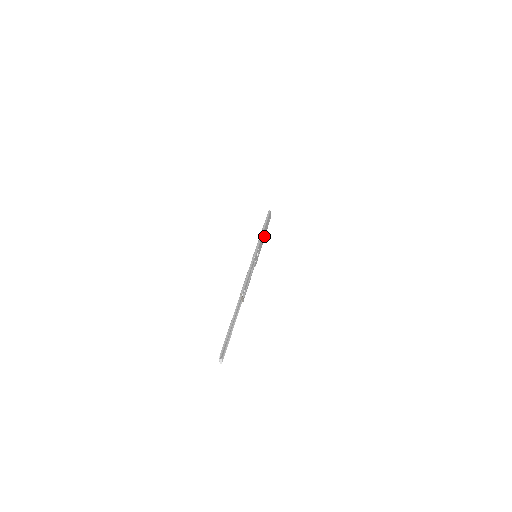
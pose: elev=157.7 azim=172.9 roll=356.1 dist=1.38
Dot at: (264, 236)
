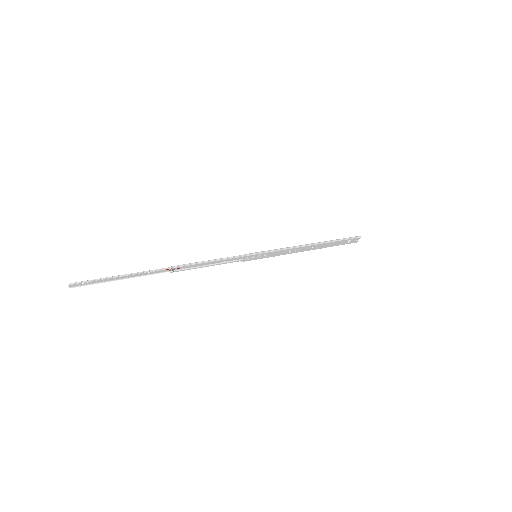
Dot at: (307, 249)
